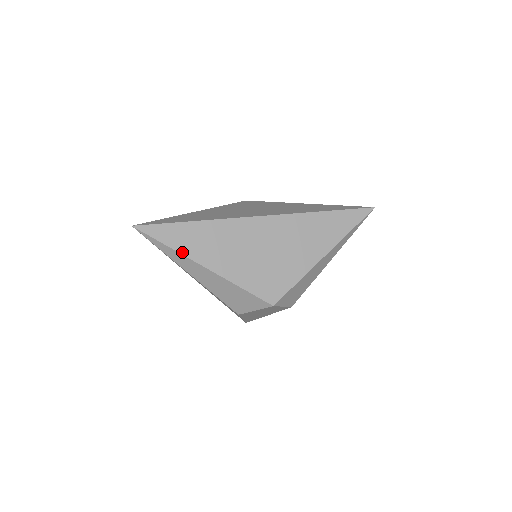
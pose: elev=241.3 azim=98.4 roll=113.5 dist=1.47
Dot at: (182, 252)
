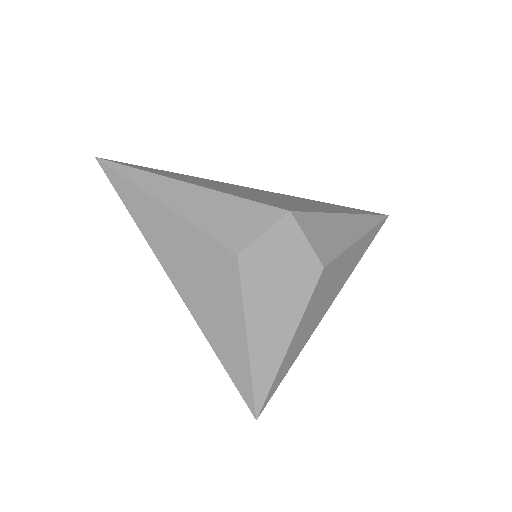
Dot at: (155, 173)
